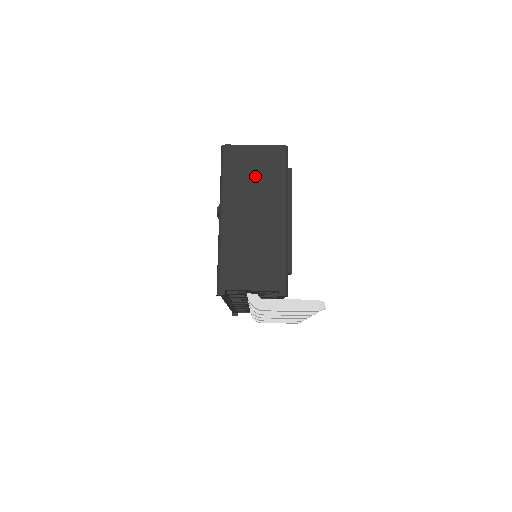
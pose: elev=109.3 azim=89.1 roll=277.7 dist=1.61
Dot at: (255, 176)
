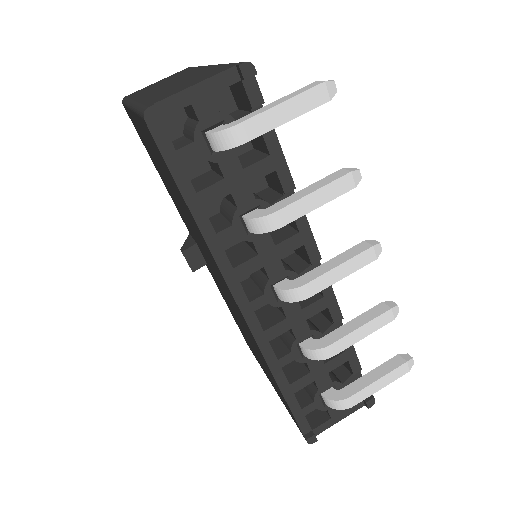
Dot at: (164, 82)
